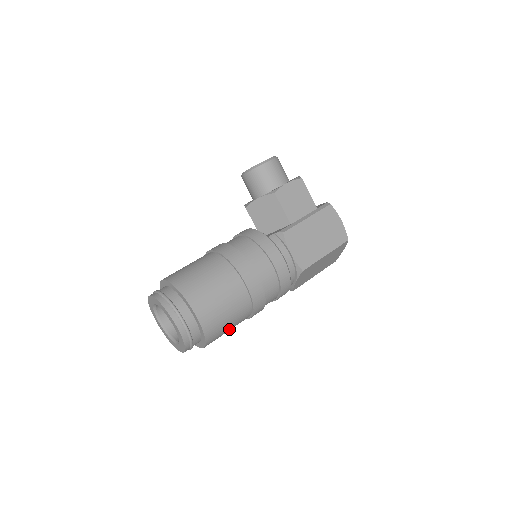
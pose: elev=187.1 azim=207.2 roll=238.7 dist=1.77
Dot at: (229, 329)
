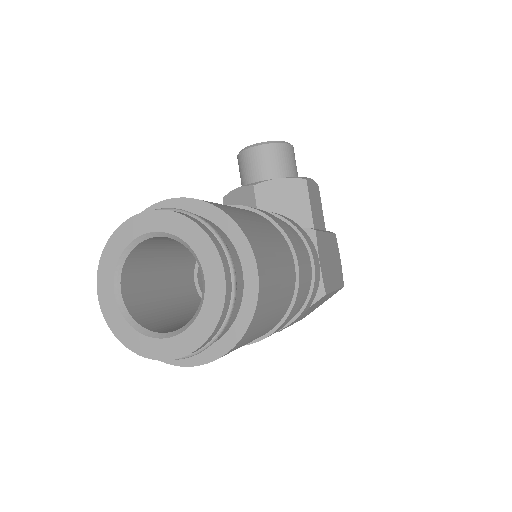
Dot at: (248, 342)
